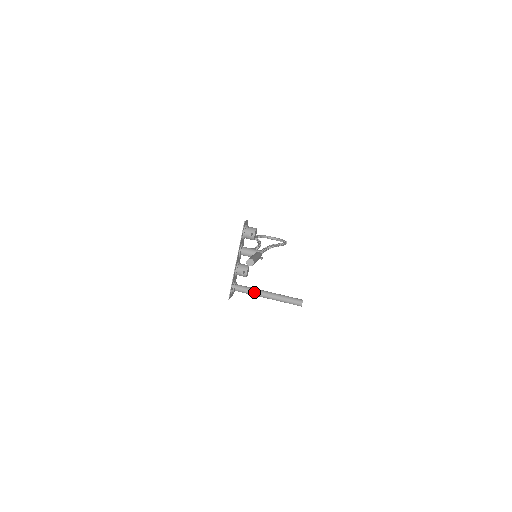
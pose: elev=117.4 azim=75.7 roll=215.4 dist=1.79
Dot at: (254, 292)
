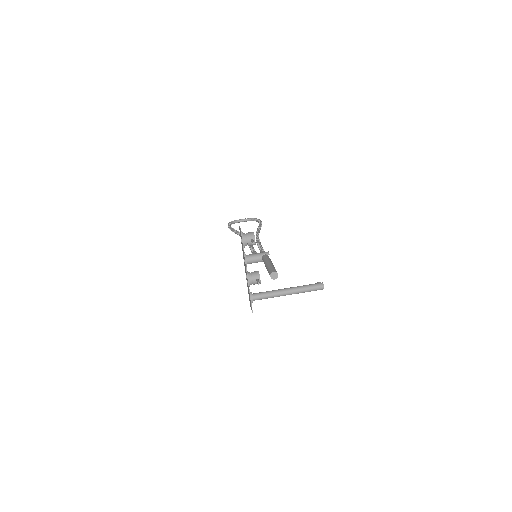
Dot at: (273, 295)
